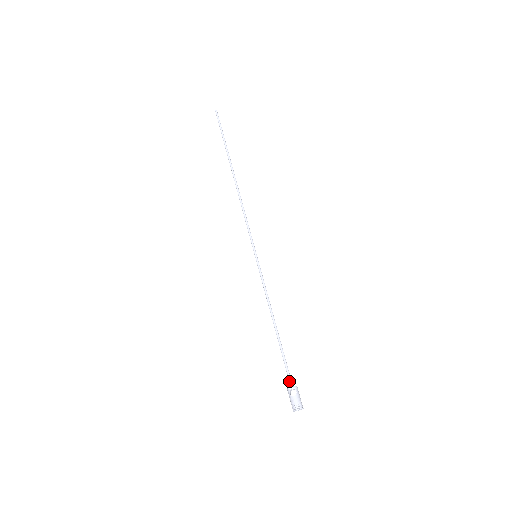
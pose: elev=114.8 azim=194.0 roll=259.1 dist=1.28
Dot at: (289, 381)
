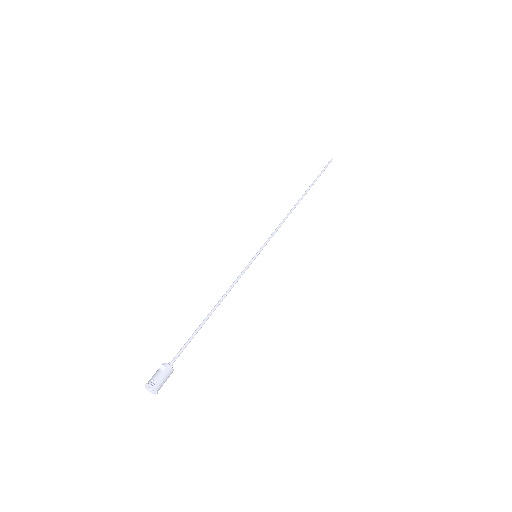
Dot at: (172, 360)
